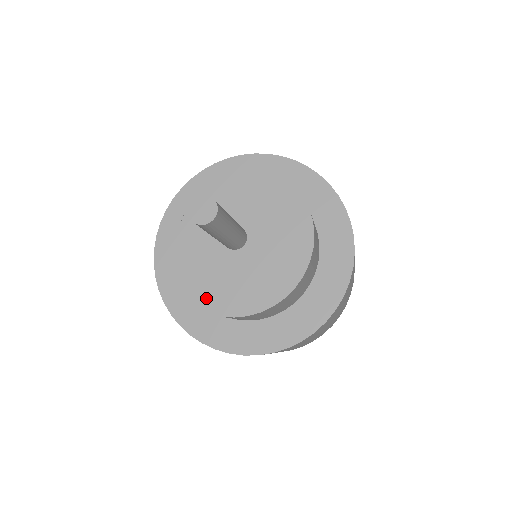
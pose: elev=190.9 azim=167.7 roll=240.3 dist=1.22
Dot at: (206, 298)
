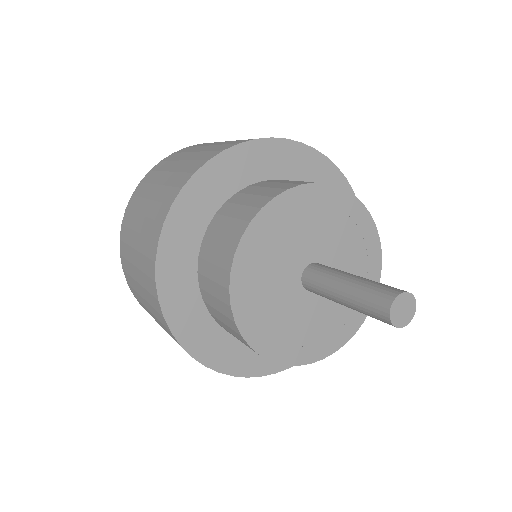
Dot at: (265, 339)
